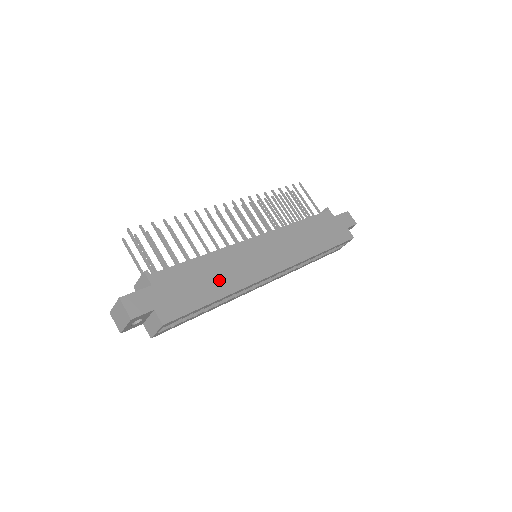
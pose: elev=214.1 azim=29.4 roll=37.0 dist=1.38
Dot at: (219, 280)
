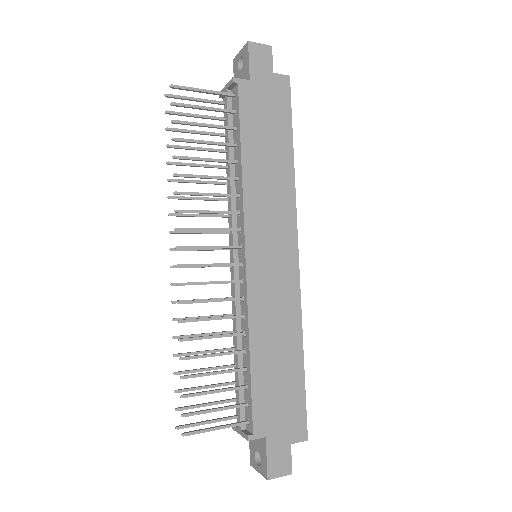
Dot at: (284, 347)
